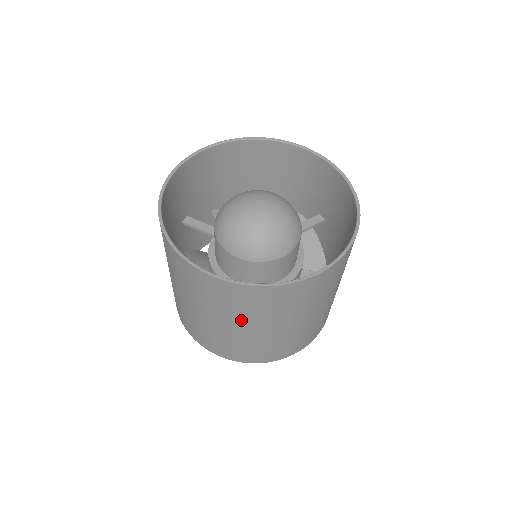
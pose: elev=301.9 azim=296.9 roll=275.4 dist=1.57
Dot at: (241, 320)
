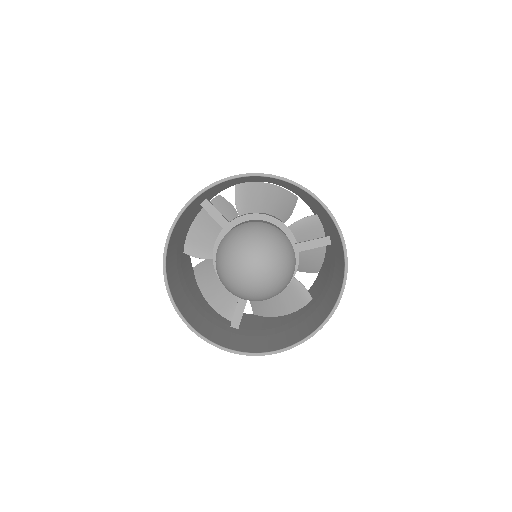
Dot at: occluded
